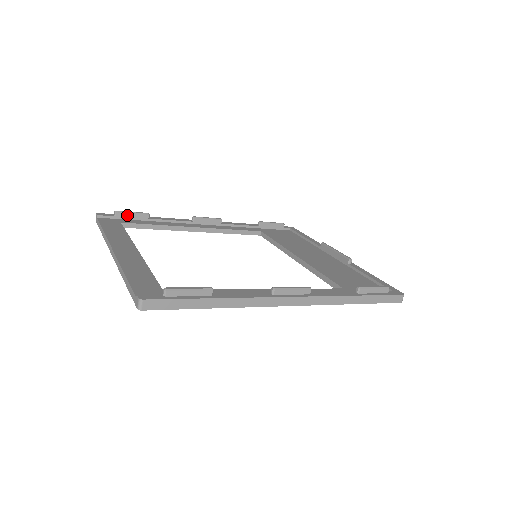
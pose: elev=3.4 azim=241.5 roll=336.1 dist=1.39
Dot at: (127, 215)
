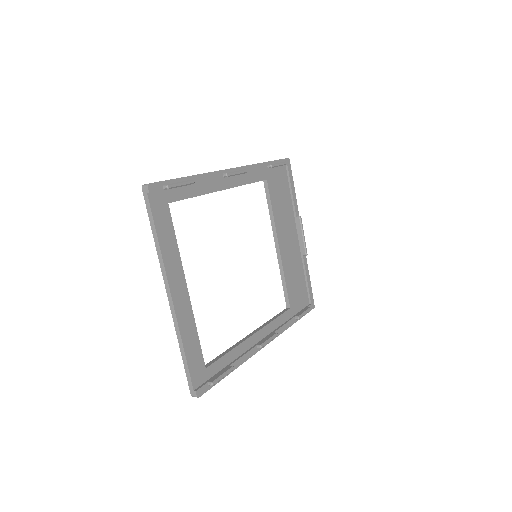
Dot at: (175, 187)
